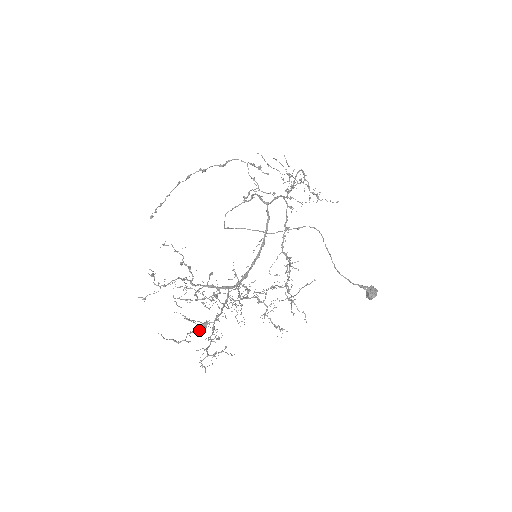
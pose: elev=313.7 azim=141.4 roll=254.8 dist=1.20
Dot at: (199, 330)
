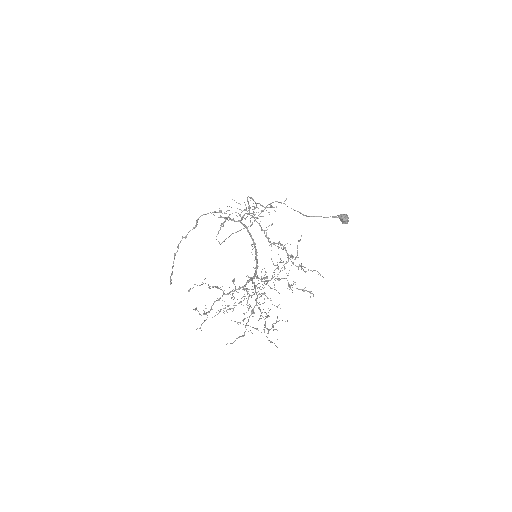
Dot at: occluded
